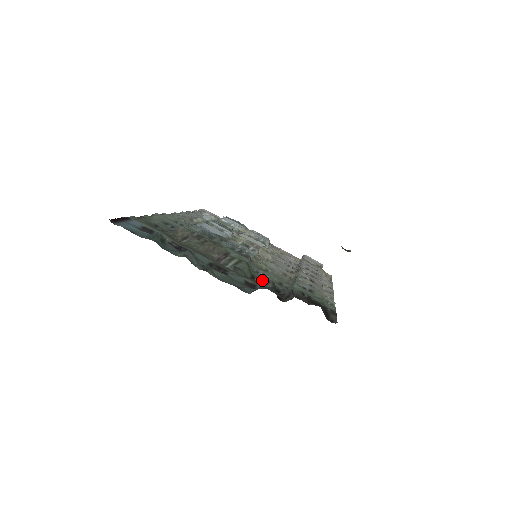
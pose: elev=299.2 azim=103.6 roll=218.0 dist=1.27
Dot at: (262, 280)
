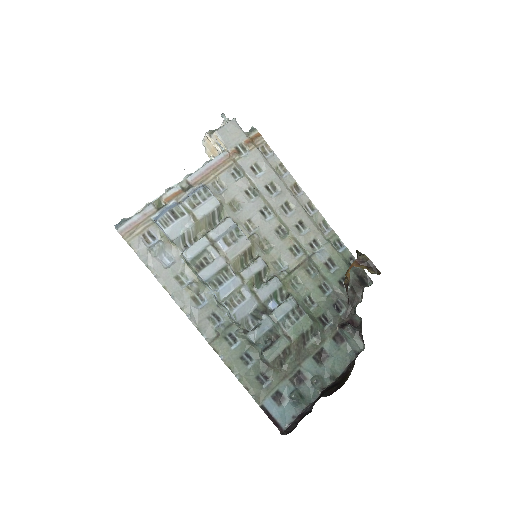
Dot at: (323, 312)
